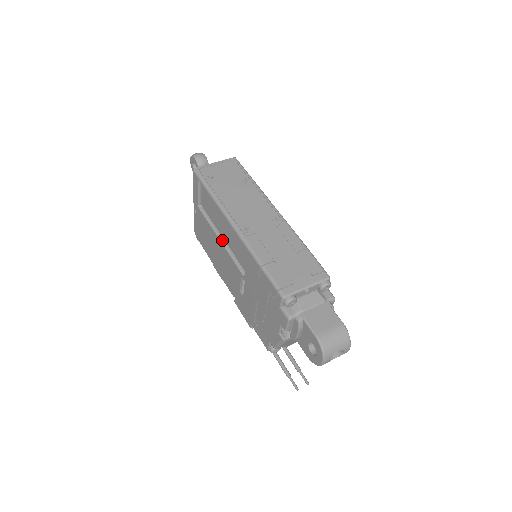
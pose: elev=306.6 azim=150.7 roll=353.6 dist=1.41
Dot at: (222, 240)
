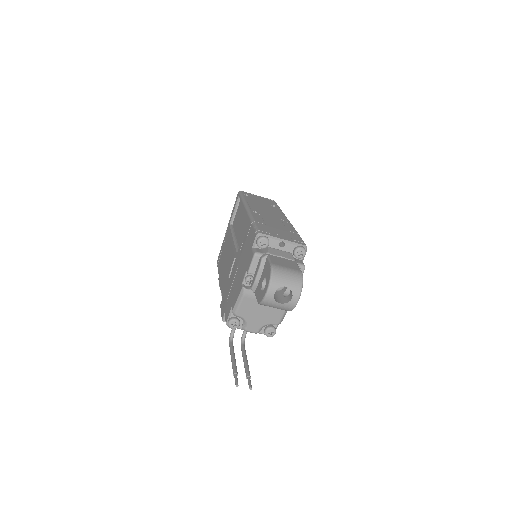
Dot at: (234, 237)
